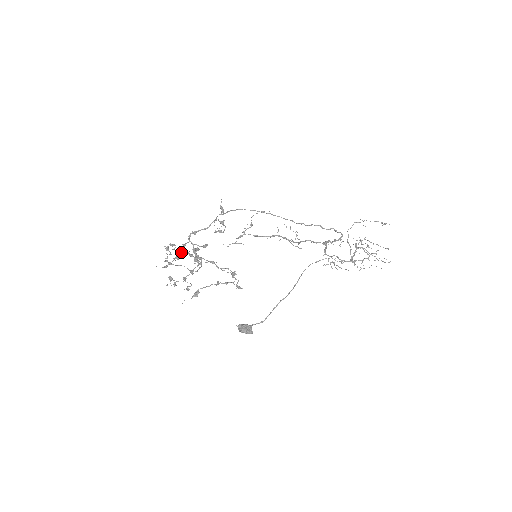
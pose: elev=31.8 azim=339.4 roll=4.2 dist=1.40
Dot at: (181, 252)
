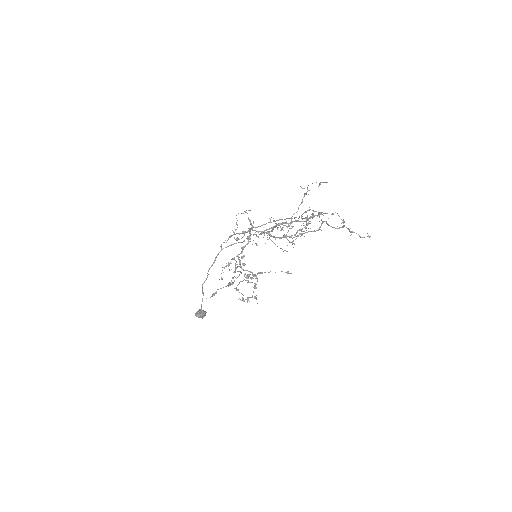
Dot at: occluded
